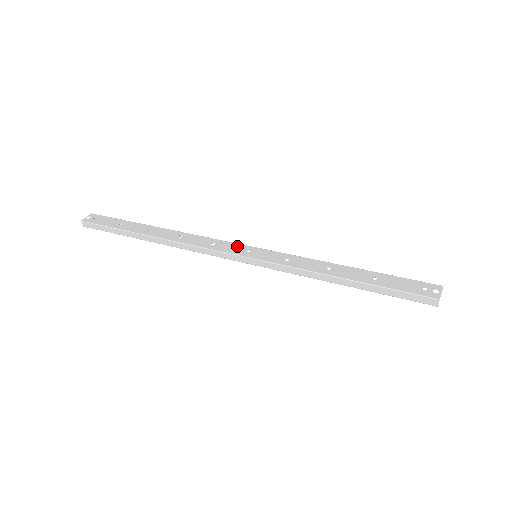
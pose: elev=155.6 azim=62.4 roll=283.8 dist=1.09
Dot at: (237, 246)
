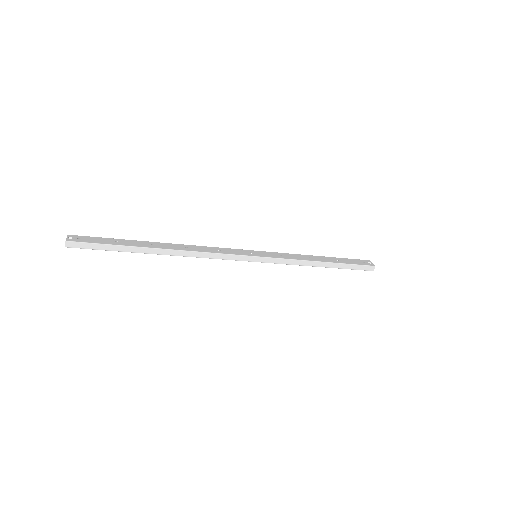
Dot at: (239, 250)
